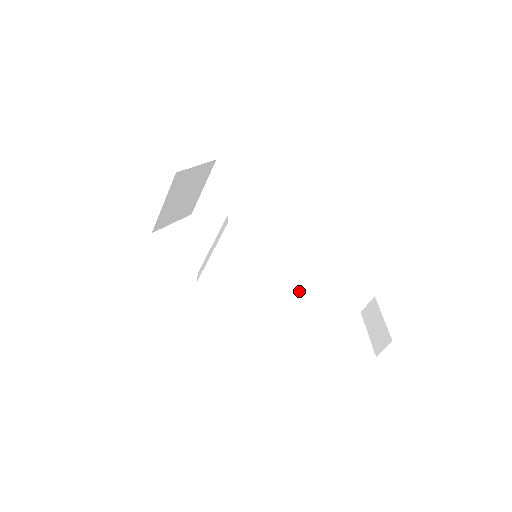
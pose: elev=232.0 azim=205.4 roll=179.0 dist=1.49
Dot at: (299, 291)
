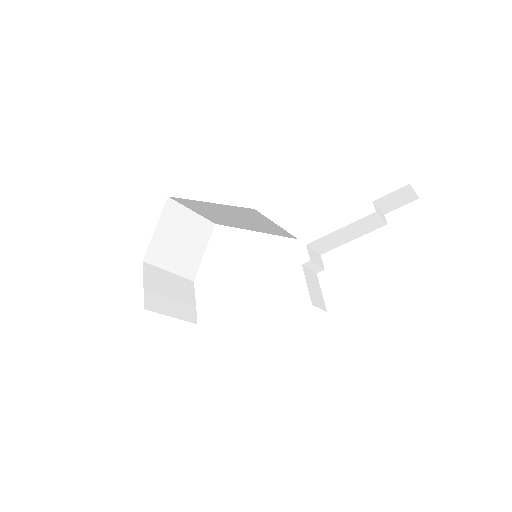
Dot at: (310, 262)
